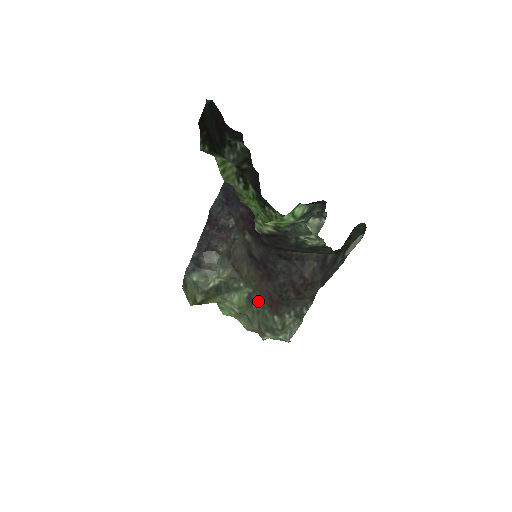
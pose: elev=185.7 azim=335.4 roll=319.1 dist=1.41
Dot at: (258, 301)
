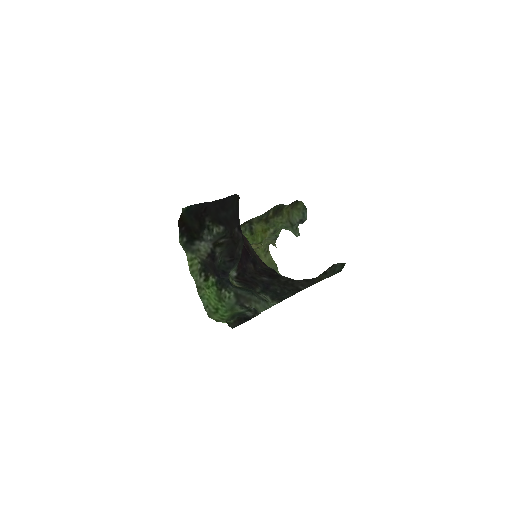
Dot at: occluded
